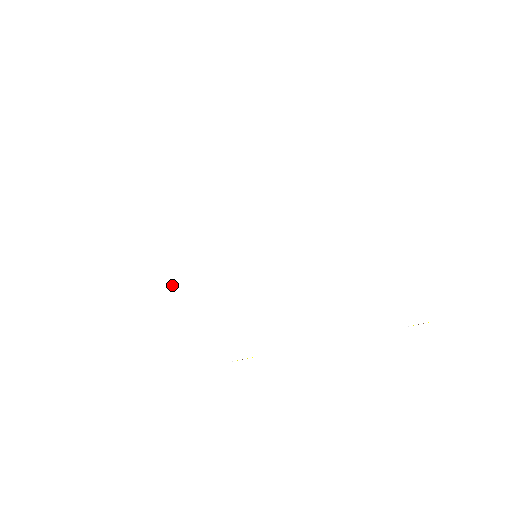
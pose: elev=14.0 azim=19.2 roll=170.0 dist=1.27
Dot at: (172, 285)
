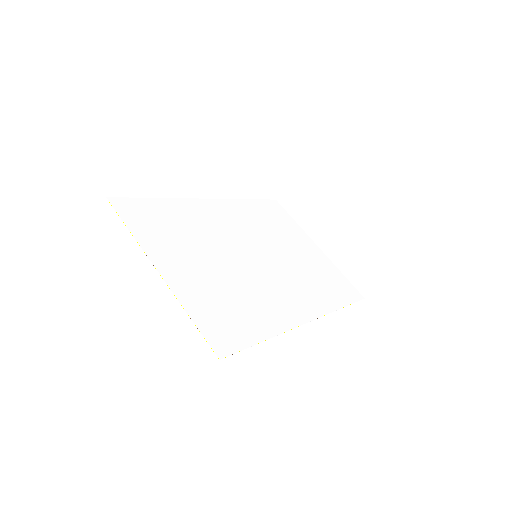
Dot at: (201, 271)
